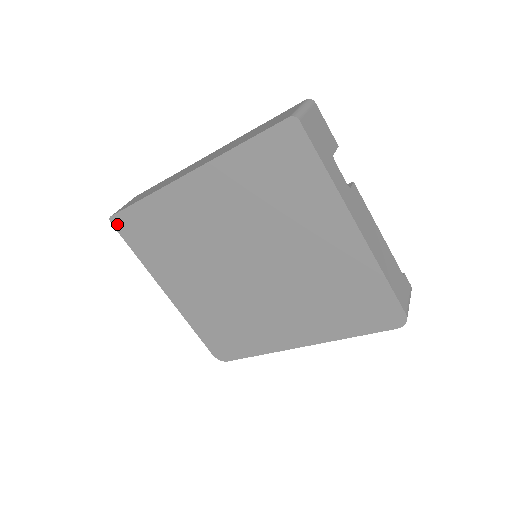
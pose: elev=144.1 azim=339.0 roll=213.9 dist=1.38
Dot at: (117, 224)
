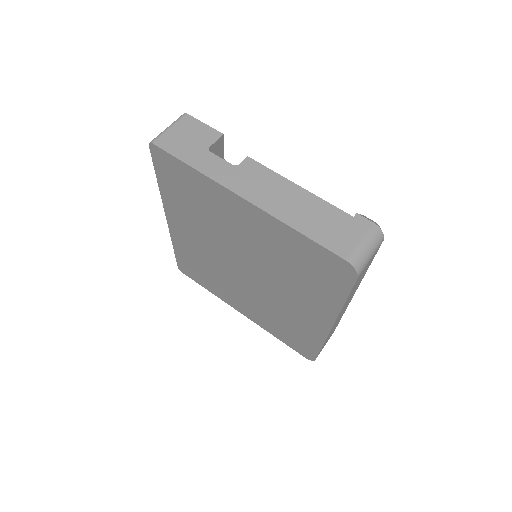
Dot at: (184, 272)
